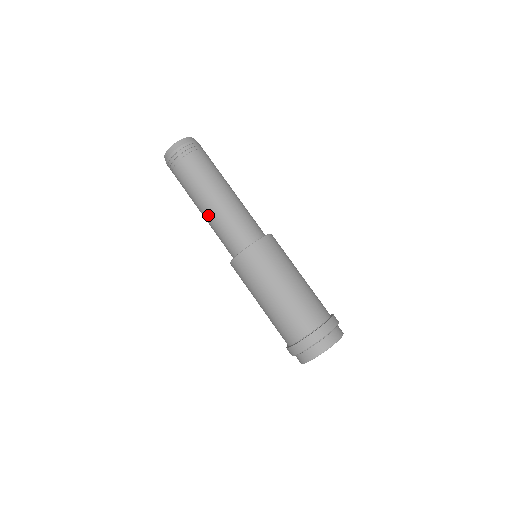
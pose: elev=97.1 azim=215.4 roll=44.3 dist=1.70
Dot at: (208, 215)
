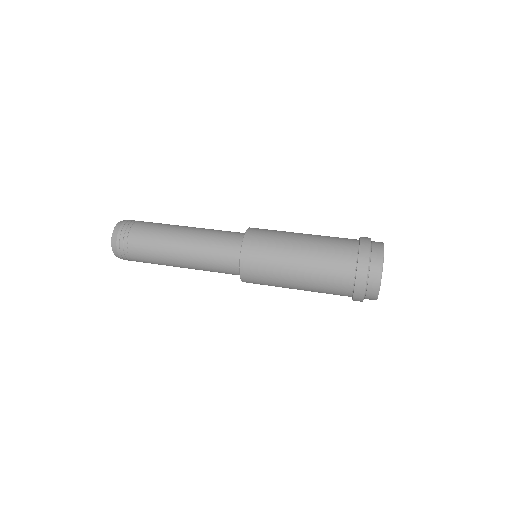
Dot at: (188, 262)
